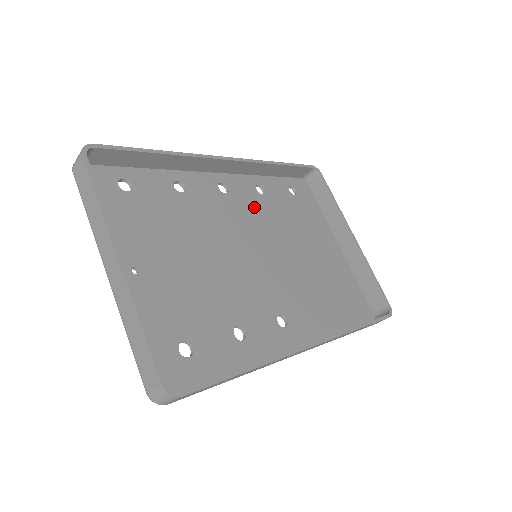
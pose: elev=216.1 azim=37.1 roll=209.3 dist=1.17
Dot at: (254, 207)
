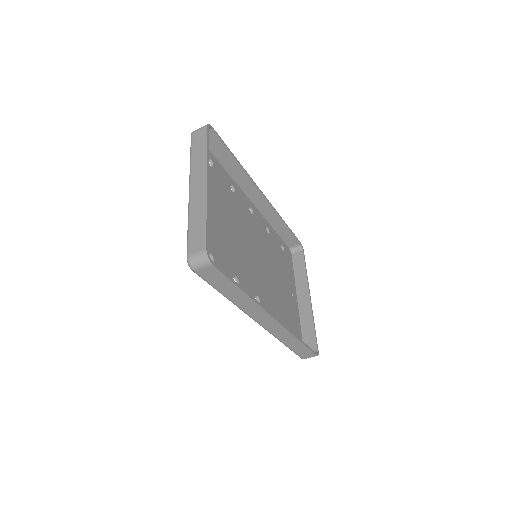
Dot at: (262, 235)
